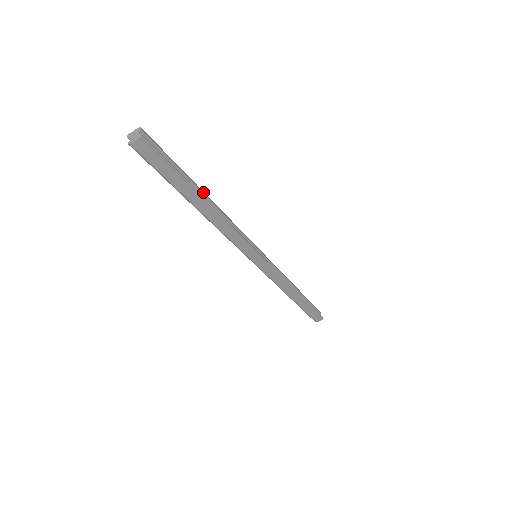
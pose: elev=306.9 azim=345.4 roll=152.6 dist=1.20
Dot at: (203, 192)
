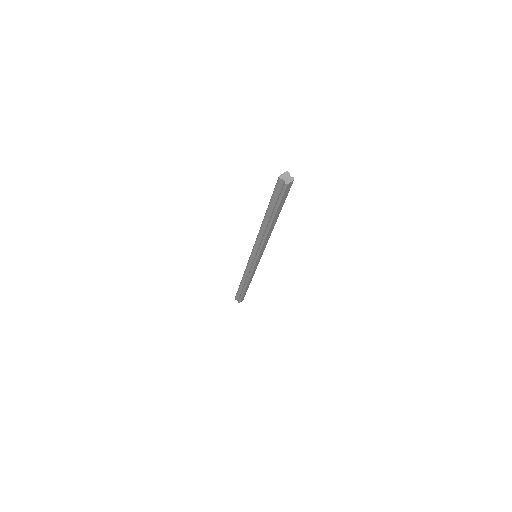
Dot at: occluded
